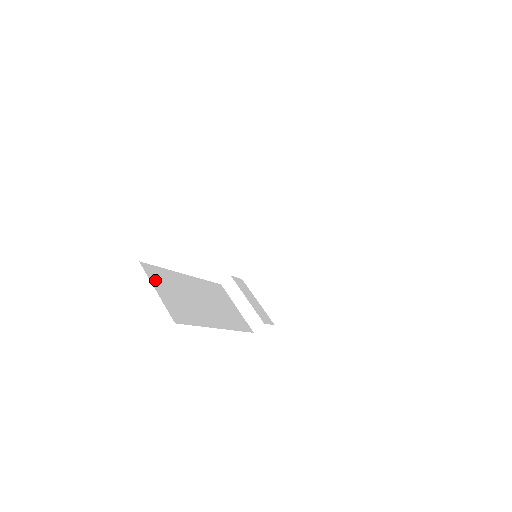
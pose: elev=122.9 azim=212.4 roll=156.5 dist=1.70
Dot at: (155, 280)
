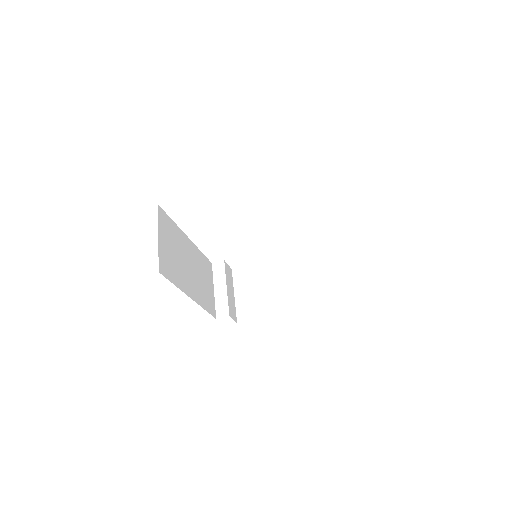
Dot at: (162, 227)
